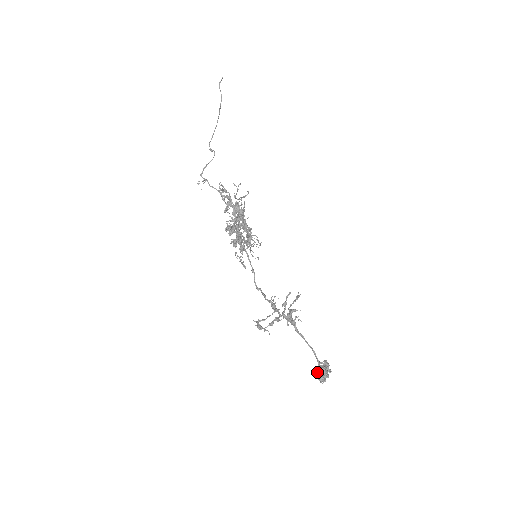
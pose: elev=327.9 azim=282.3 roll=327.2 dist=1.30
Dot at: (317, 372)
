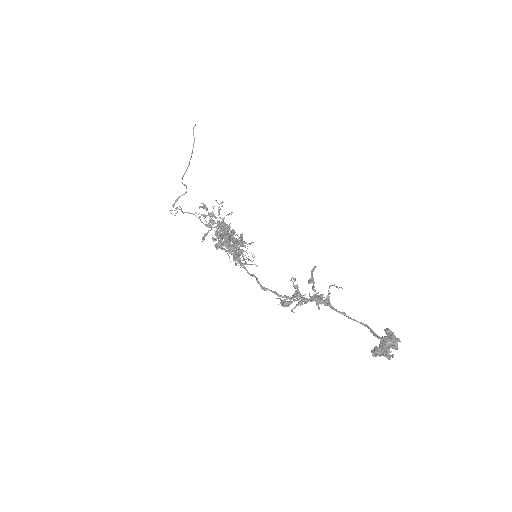
Dot at: (383, 337)
